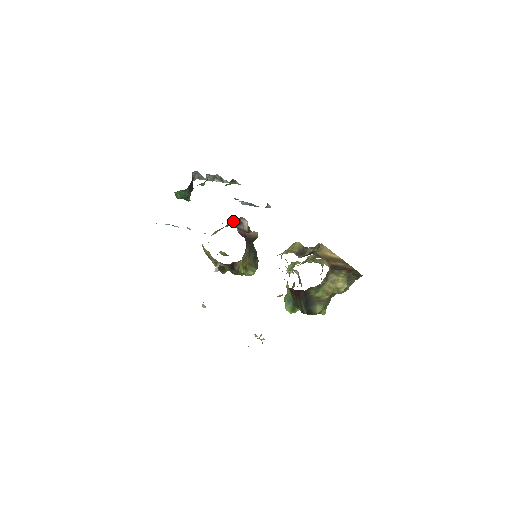
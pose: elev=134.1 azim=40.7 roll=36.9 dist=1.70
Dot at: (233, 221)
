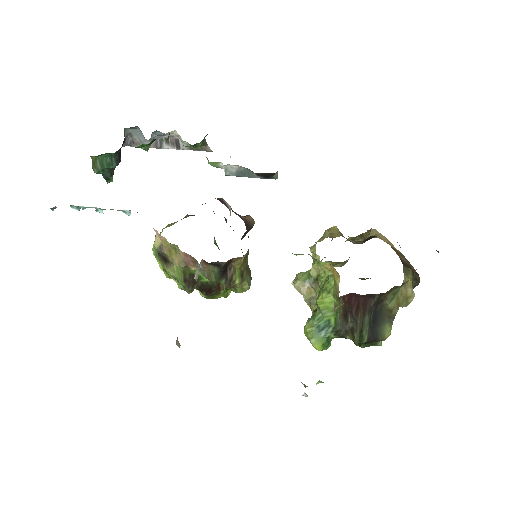
Dot at: occluded
